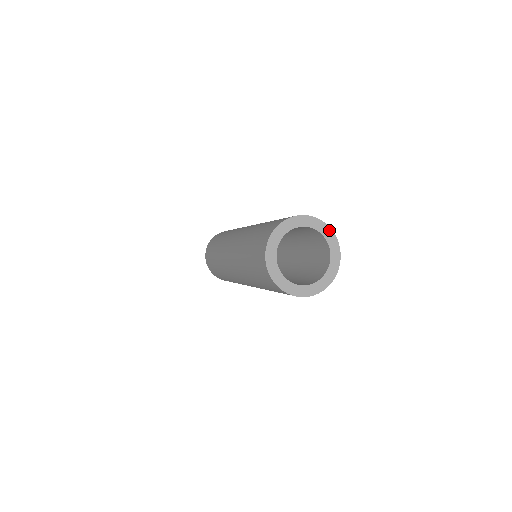
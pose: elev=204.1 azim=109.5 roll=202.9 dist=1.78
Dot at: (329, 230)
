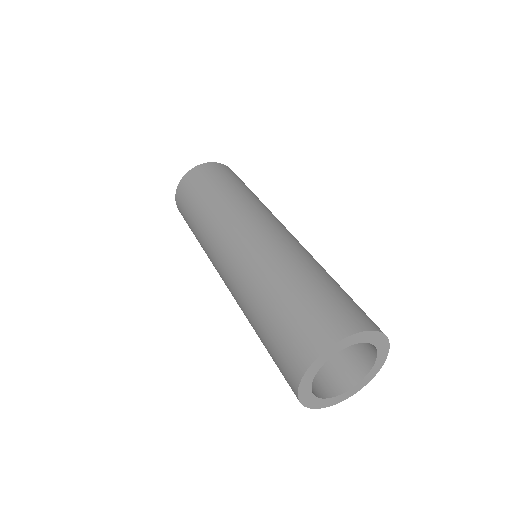
Dot at: (381, 336)
